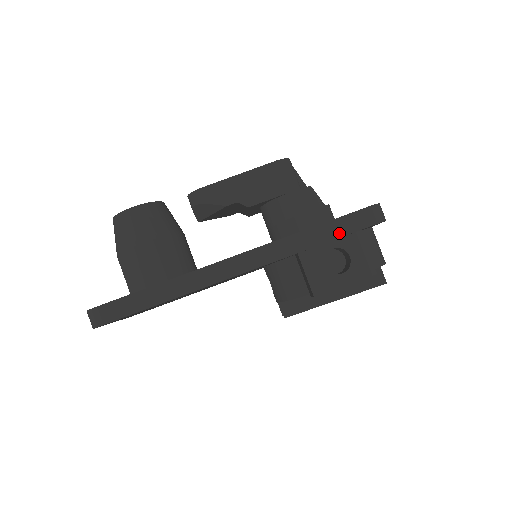
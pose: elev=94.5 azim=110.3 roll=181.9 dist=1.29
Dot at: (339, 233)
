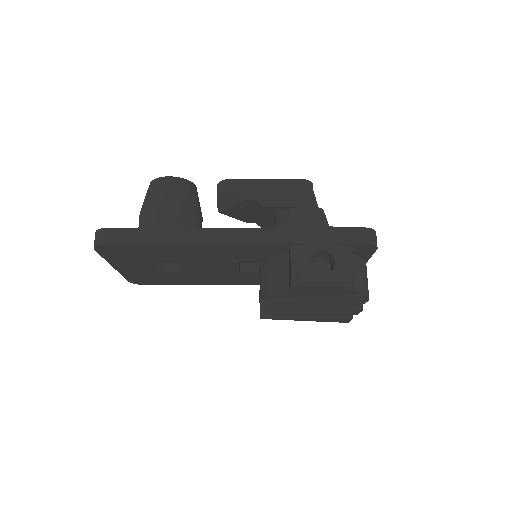
Dot at: (332, 240)
